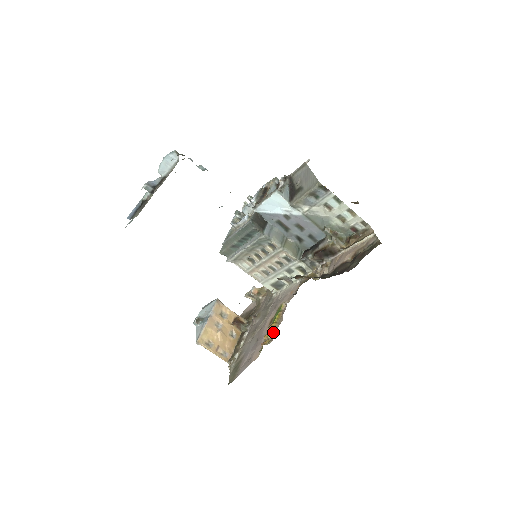
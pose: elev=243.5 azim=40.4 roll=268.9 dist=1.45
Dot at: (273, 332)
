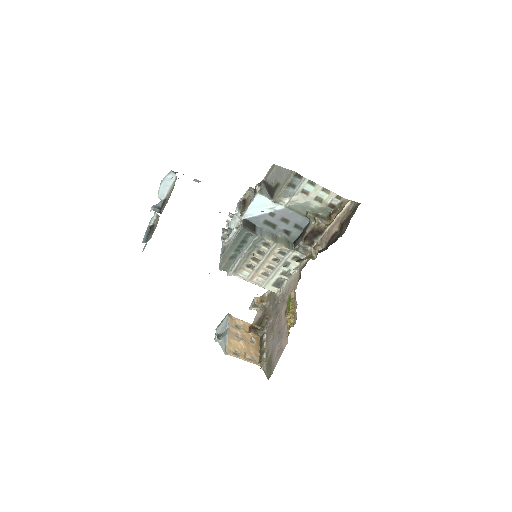
Dot at: (293, 316)
